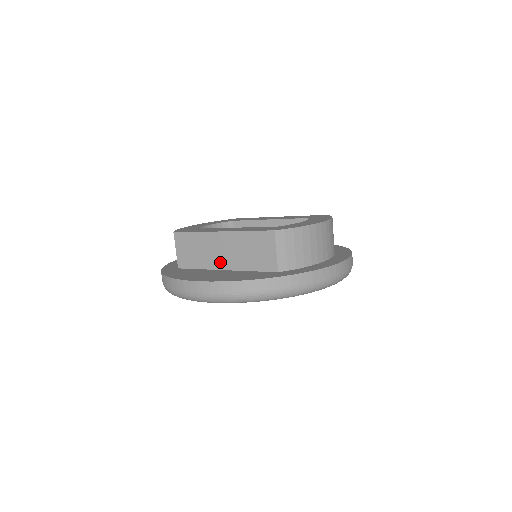
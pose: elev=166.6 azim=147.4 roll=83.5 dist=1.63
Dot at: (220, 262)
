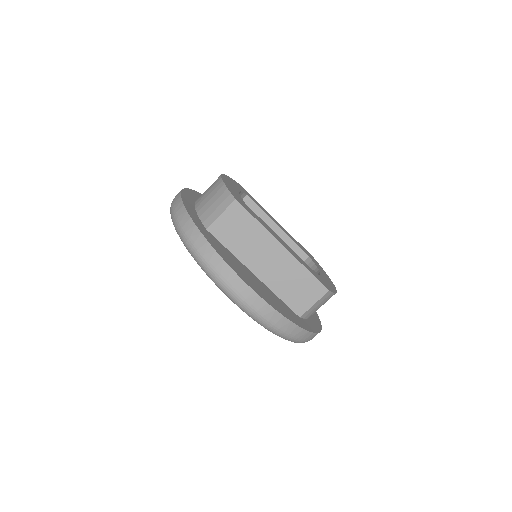
Dot at: (257, 266)
